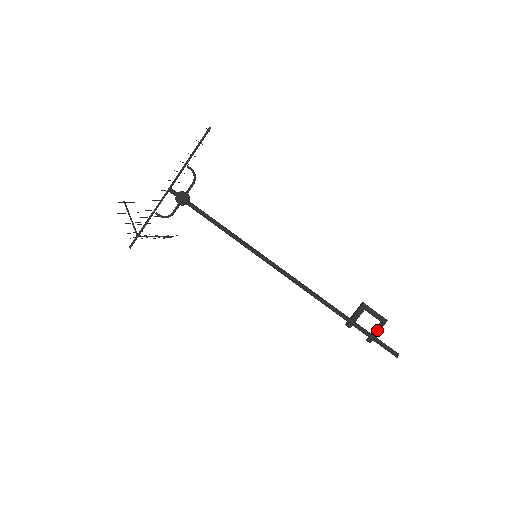
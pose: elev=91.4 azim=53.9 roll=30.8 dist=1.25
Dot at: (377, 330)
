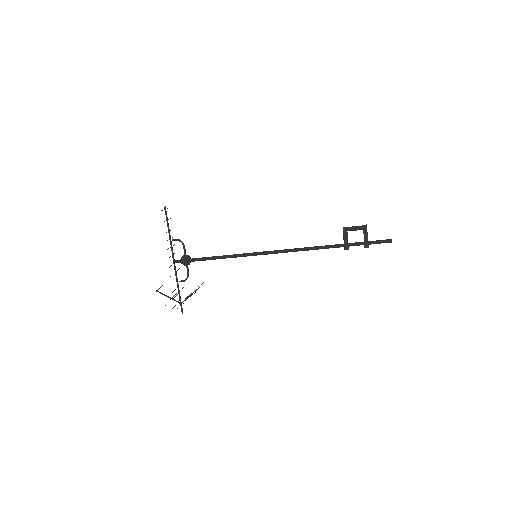
Dot at: (366, 236)
